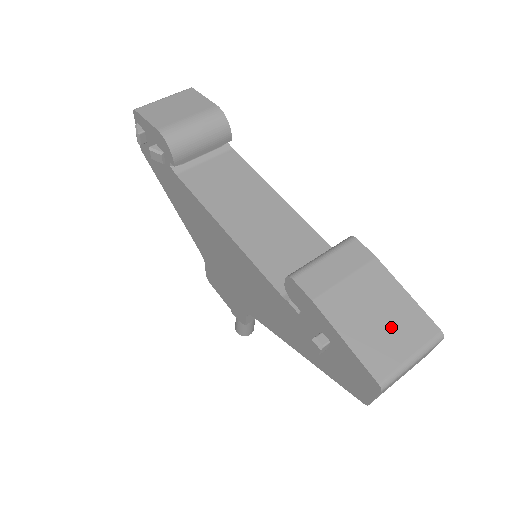
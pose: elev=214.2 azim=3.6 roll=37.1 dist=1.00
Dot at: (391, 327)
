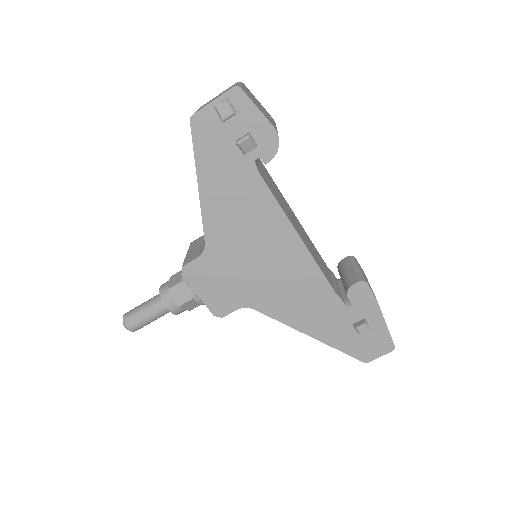
Dot at: occluded
